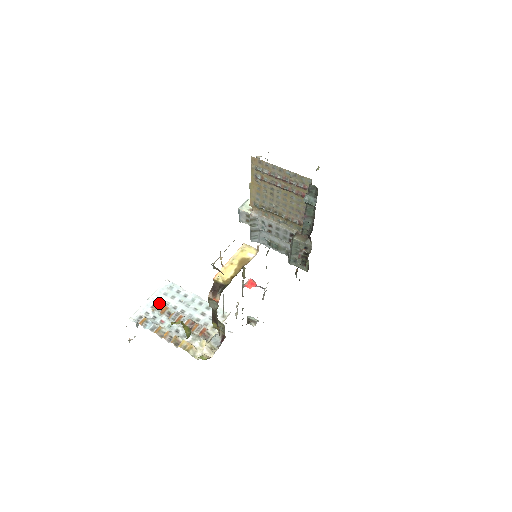
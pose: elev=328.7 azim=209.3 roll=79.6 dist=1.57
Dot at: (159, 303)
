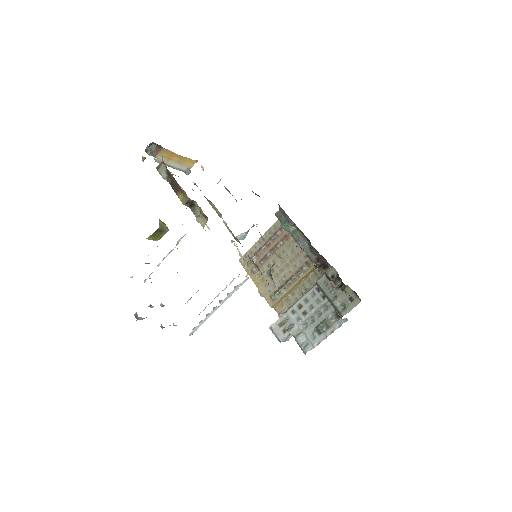
Dot at: occluded
